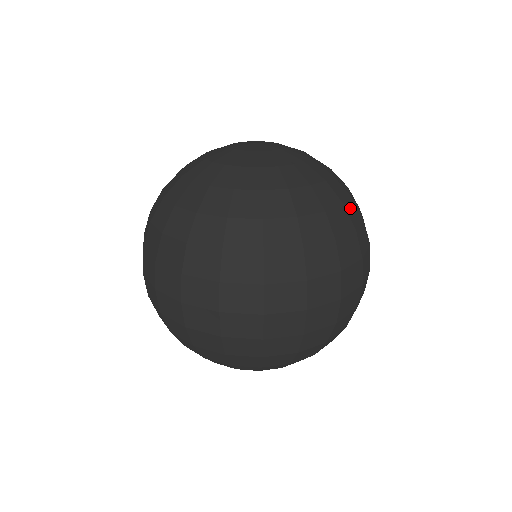
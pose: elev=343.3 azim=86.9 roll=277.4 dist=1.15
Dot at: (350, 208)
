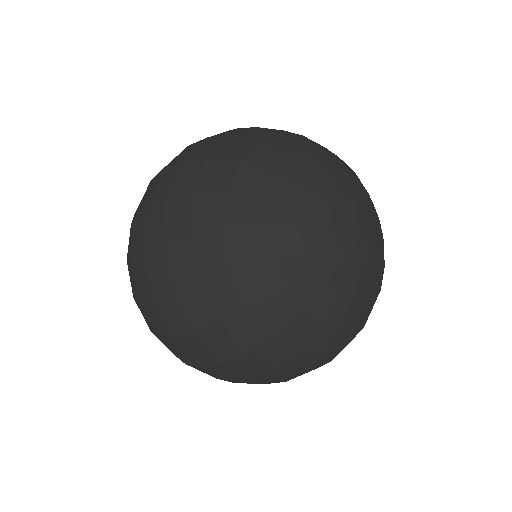
Dot at: occluded
